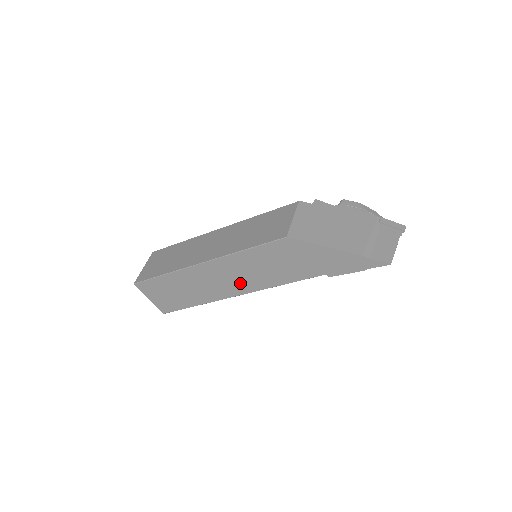
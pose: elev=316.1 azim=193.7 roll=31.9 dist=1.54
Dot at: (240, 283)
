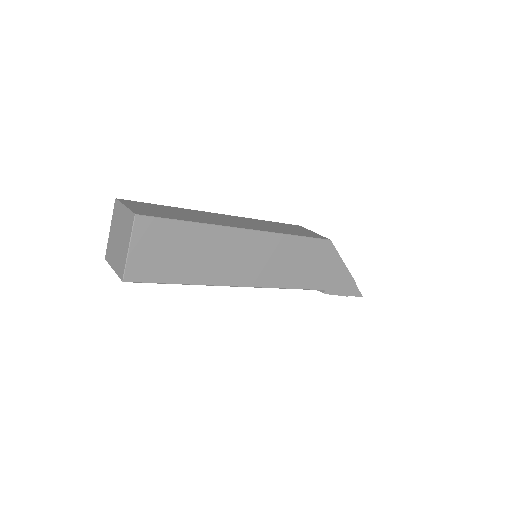
Dot at: (259, 271)
